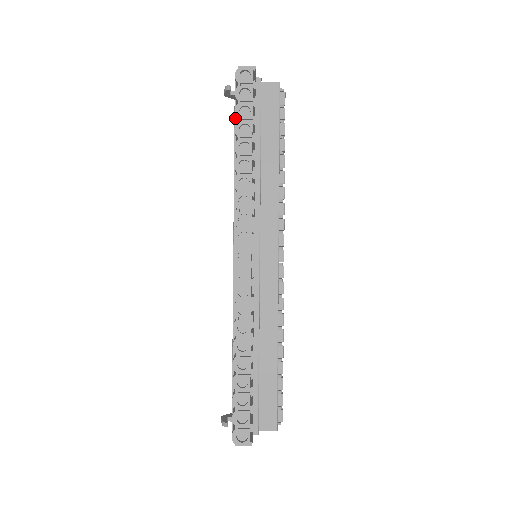
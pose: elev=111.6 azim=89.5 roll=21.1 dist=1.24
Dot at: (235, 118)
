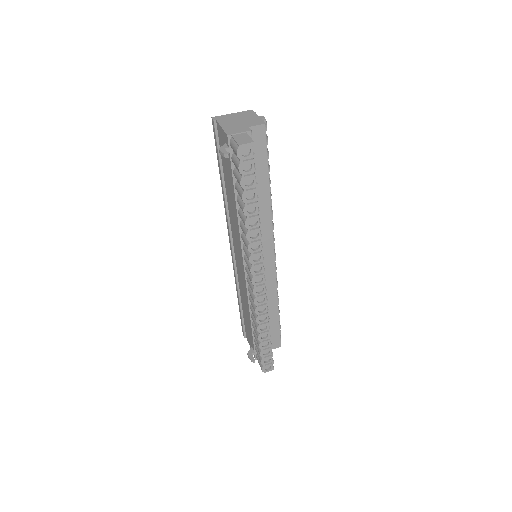
Dot at: (232, 171)
